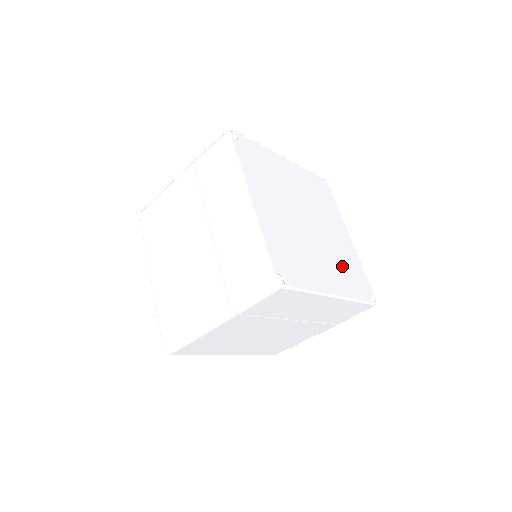
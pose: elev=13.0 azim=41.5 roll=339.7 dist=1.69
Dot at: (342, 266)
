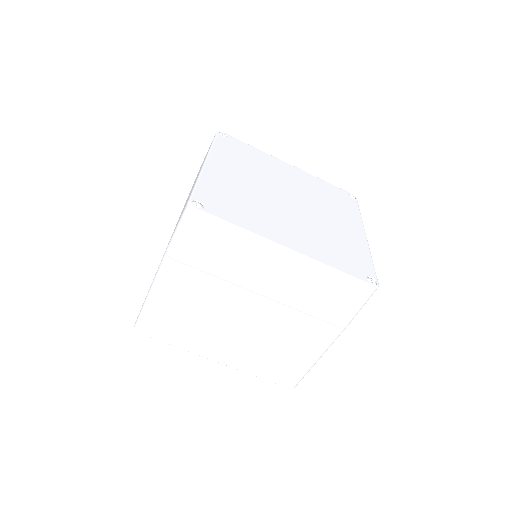
Dot at: (326, 241)
